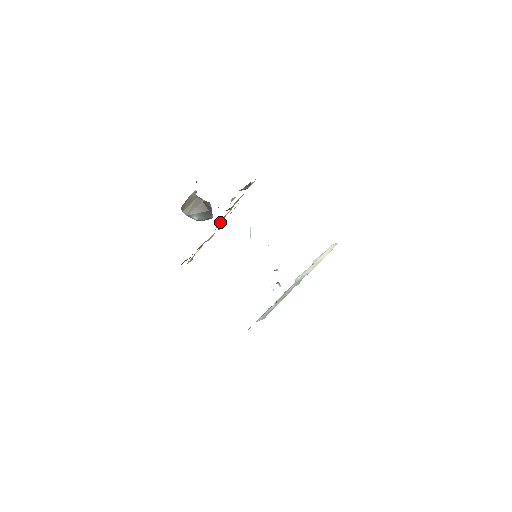
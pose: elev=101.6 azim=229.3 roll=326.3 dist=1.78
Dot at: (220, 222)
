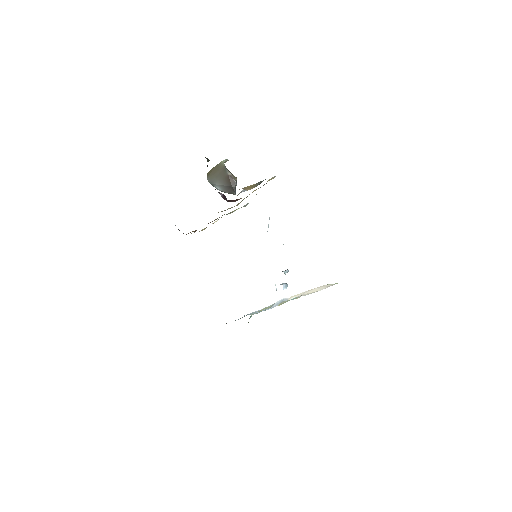
Dot at: (238, 203)
